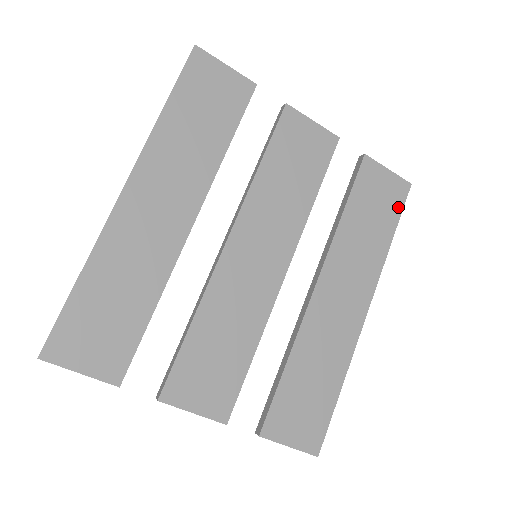
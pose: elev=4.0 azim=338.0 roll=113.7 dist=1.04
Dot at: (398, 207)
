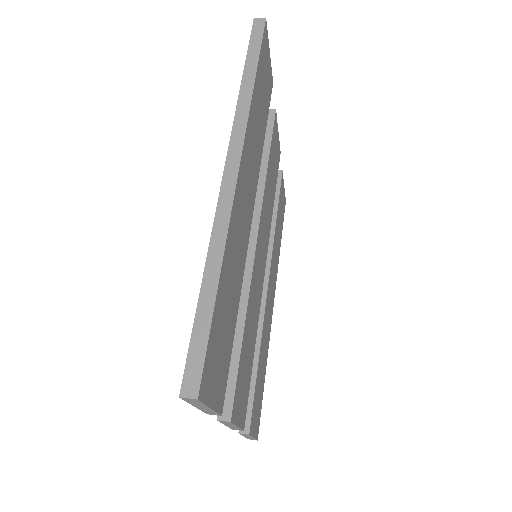
Dot at: (283, 219)
